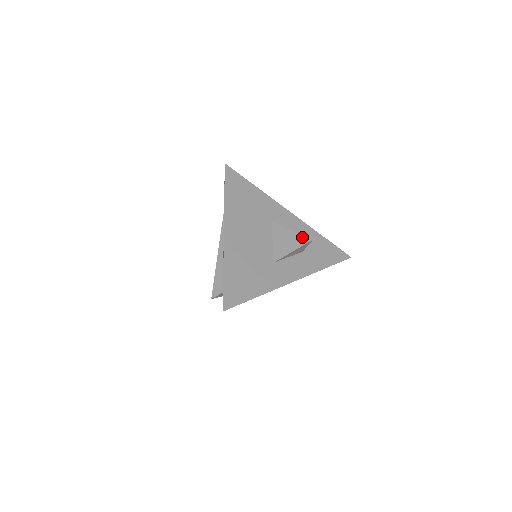
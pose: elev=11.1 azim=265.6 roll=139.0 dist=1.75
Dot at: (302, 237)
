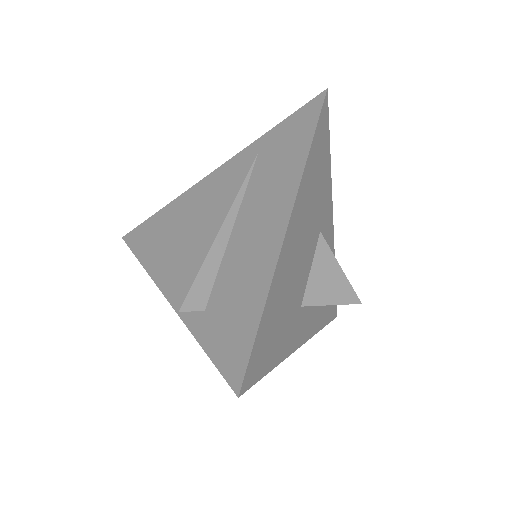
Dot at: (351, 290)
